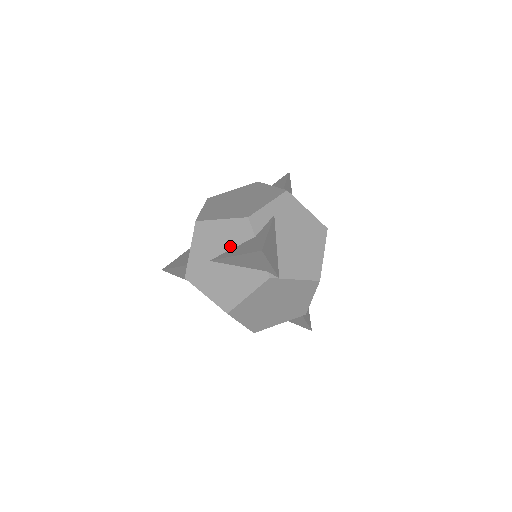
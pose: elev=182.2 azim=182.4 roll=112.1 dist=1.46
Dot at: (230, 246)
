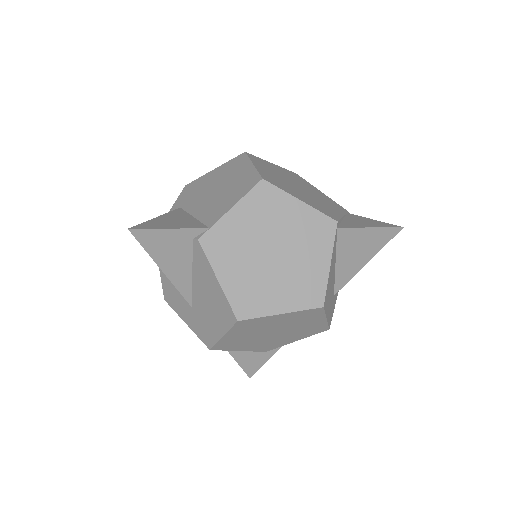
Dot at: occluded
